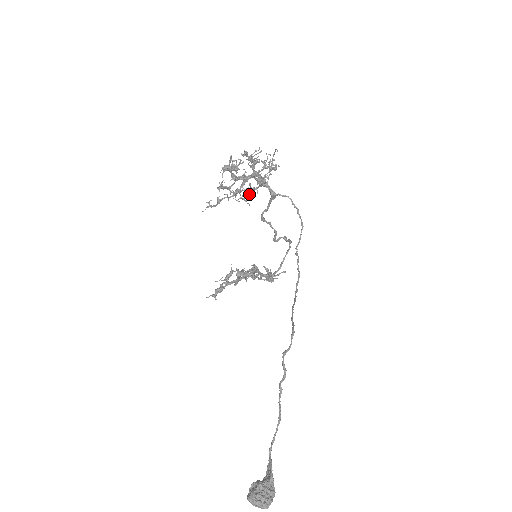
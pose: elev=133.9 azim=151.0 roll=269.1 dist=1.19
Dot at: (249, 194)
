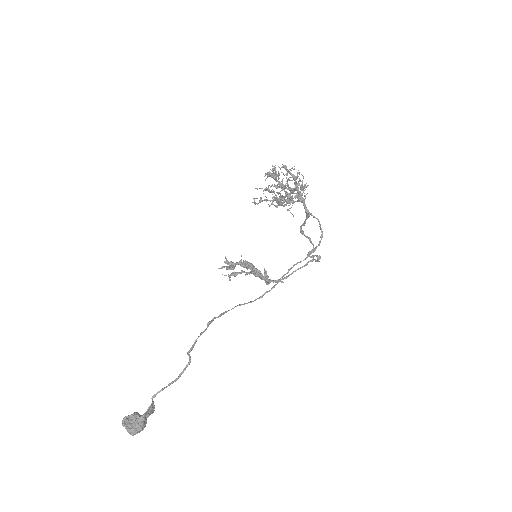
Dot at: (280, 203)
